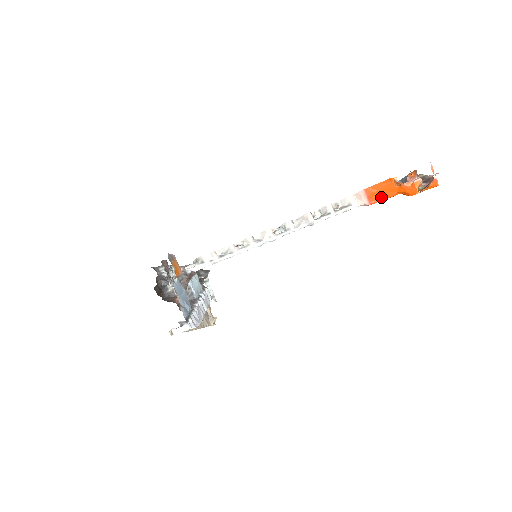
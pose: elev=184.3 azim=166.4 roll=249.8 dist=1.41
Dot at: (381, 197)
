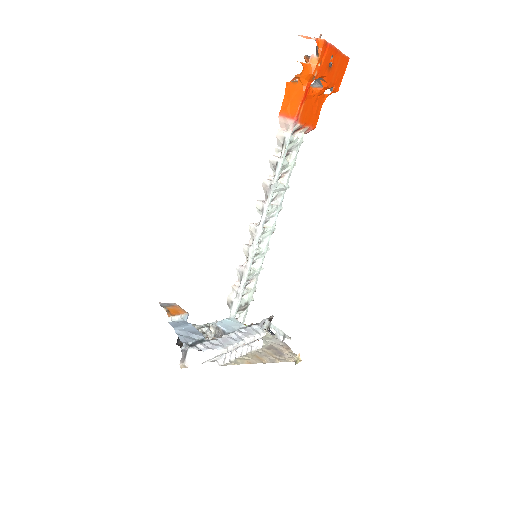
Dot at: (296, 104)
